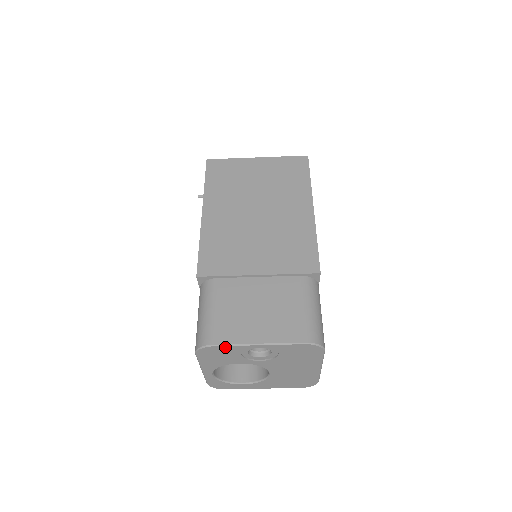
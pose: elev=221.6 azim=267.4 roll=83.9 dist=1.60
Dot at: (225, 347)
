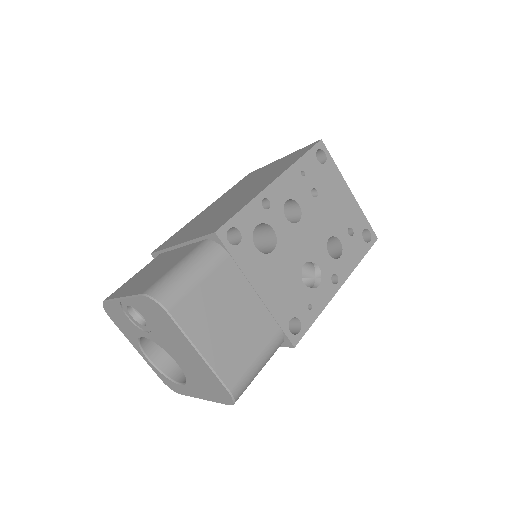
Dot at: (111, 304)
